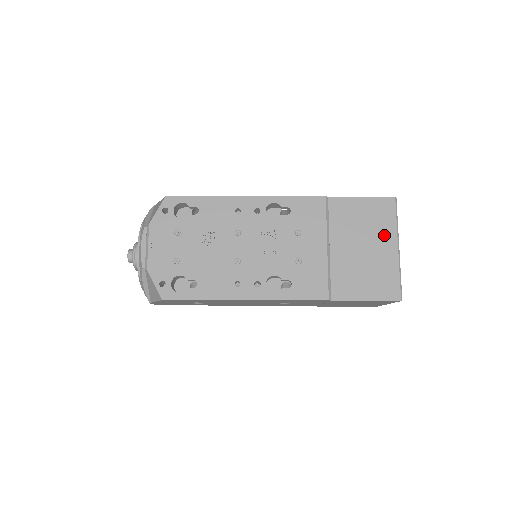
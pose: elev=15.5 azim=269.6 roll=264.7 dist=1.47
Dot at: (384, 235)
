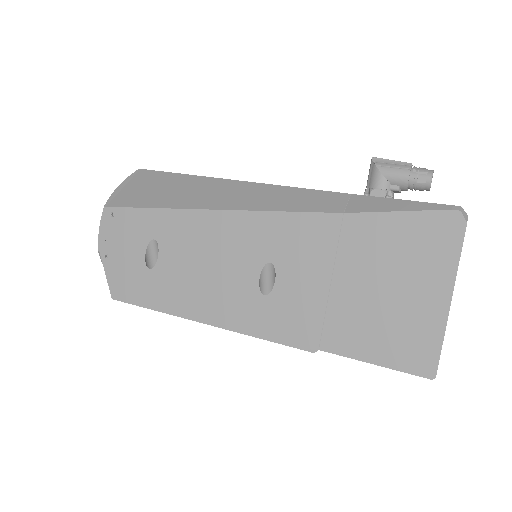
Dot at: occluded
